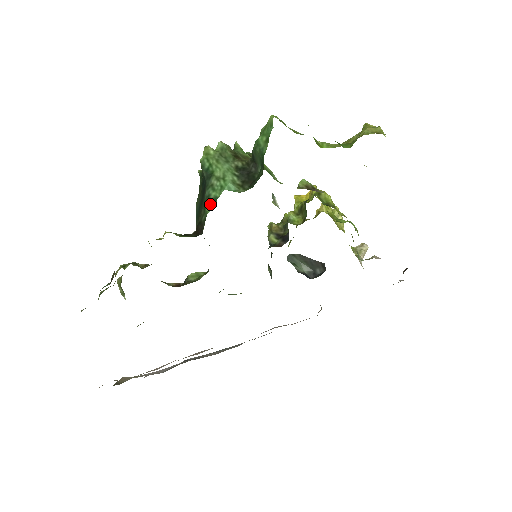
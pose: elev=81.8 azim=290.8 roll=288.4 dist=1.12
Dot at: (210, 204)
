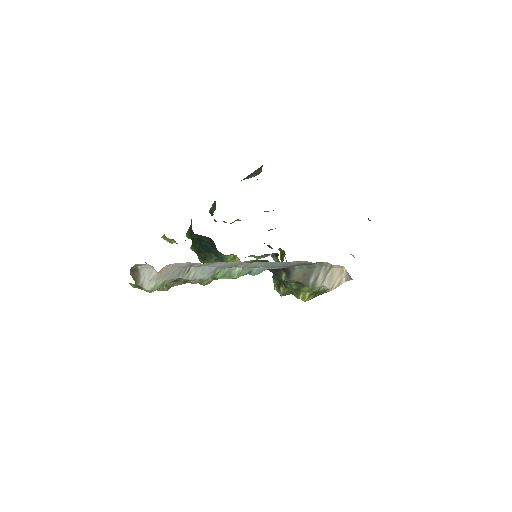
Dot at: occluded
